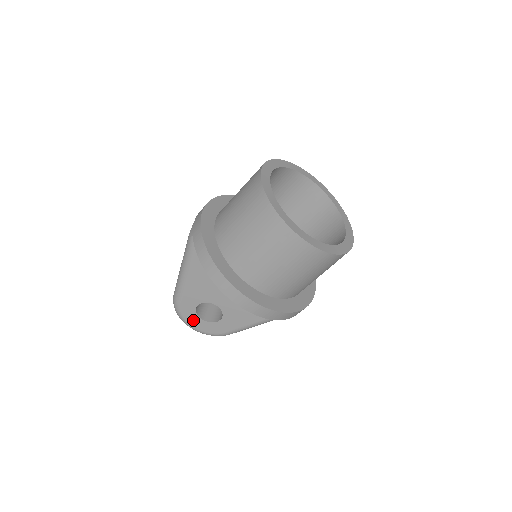
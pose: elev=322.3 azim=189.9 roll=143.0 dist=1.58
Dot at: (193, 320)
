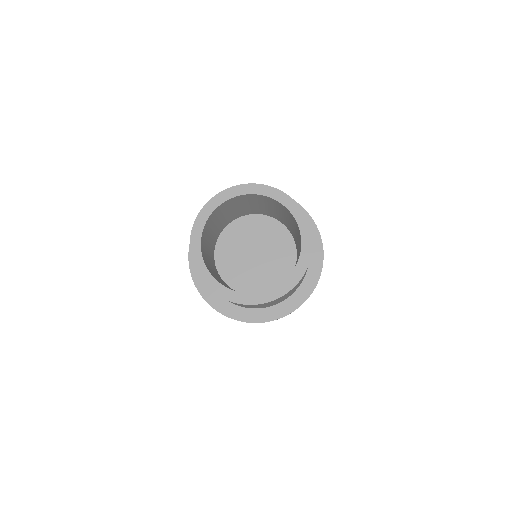
Dot at: occluded
